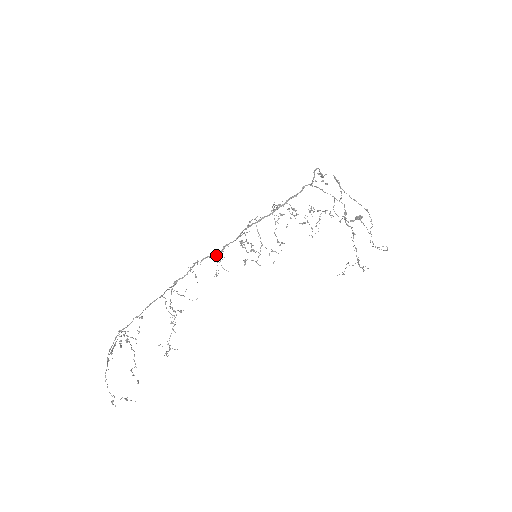
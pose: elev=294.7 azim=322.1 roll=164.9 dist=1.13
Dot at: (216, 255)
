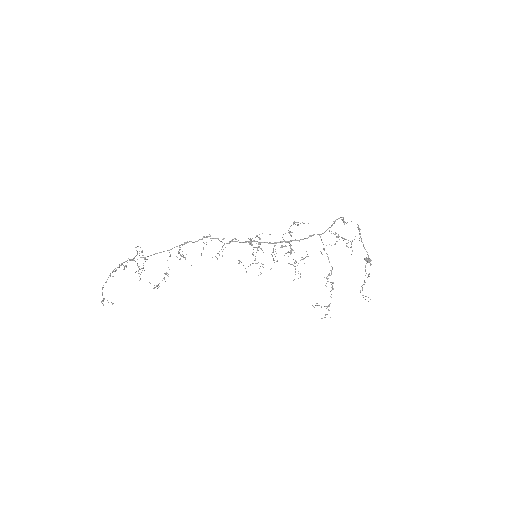
Dot at: occluded
